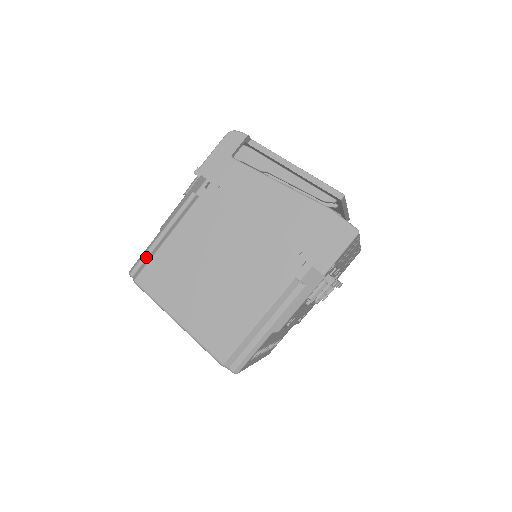
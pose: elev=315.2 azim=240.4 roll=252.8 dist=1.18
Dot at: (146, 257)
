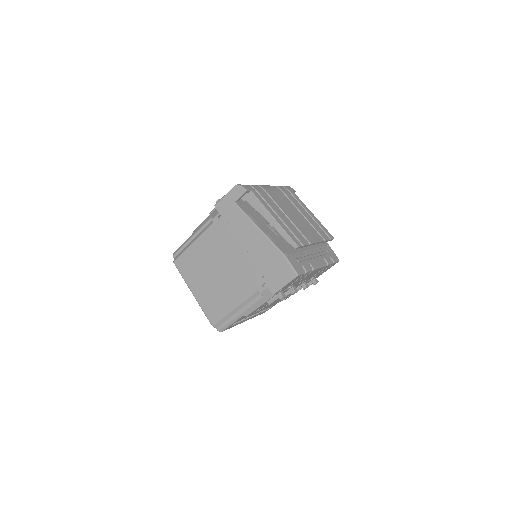
Dot at: (182, 249)
